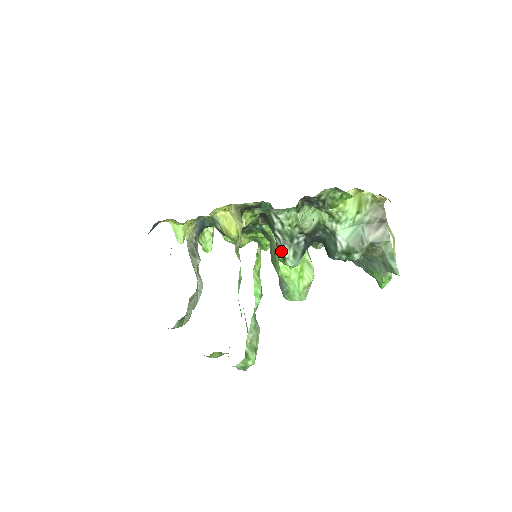
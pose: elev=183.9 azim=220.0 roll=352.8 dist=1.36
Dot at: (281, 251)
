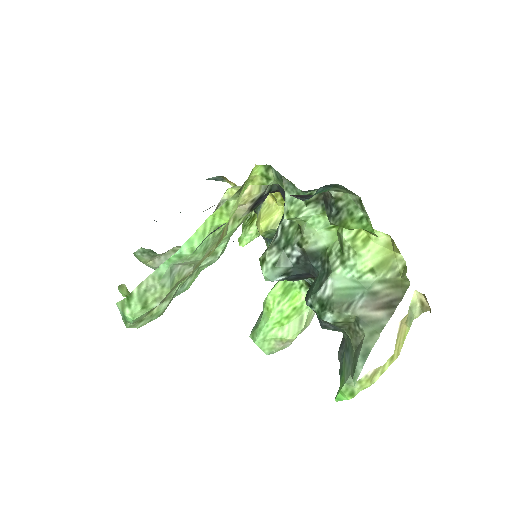
Dot at: (267, 249)
